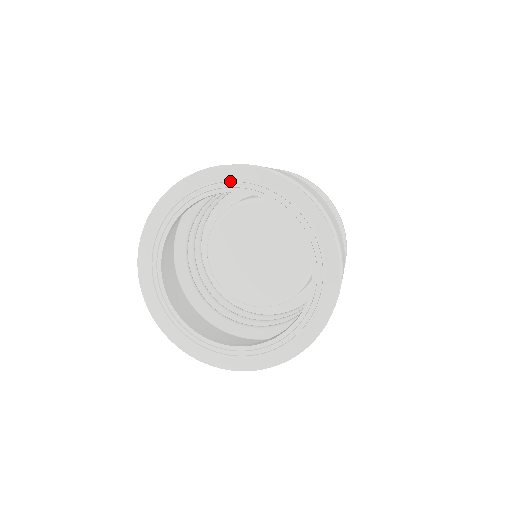
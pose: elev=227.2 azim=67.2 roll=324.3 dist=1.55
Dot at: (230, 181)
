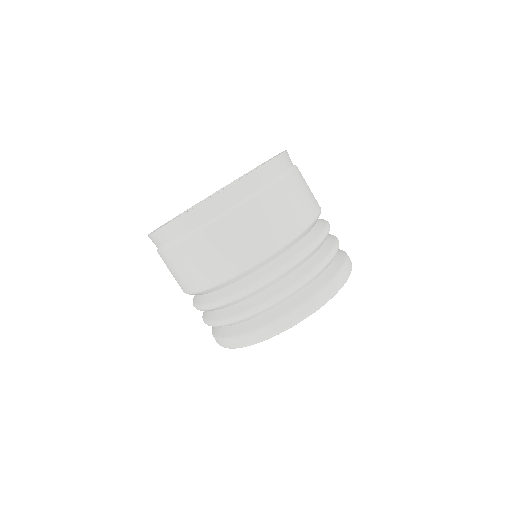
Dot at: (231, 183)
